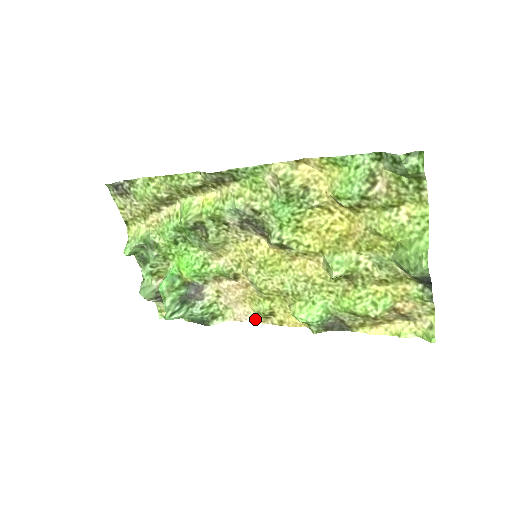
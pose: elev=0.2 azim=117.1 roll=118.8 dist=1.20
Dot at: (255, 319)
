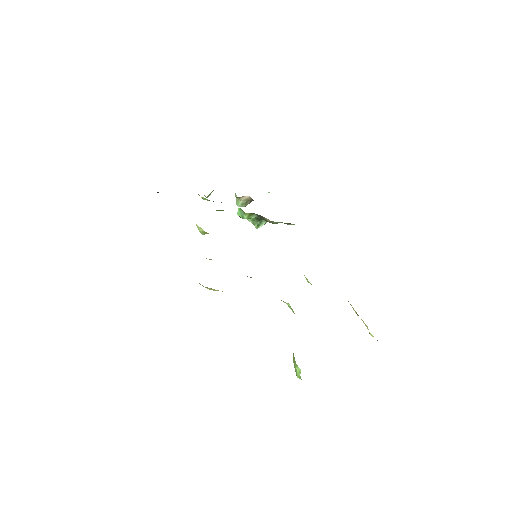
Dot at: occluded
